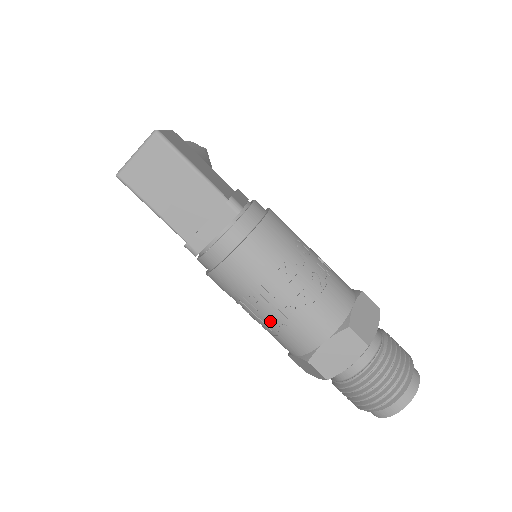
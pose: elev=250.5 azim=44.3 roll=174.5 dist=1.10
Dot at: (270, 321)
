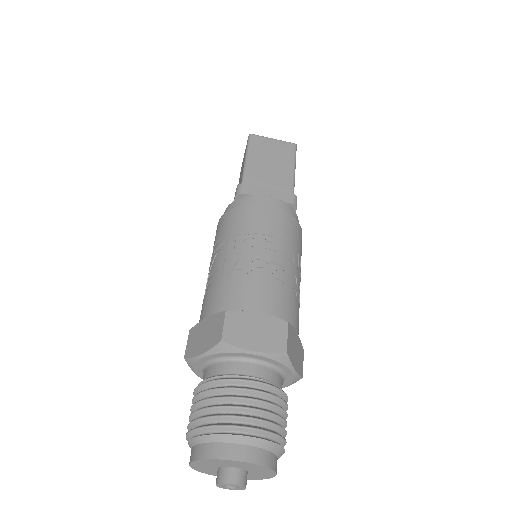
Dot at: (234, 264)
